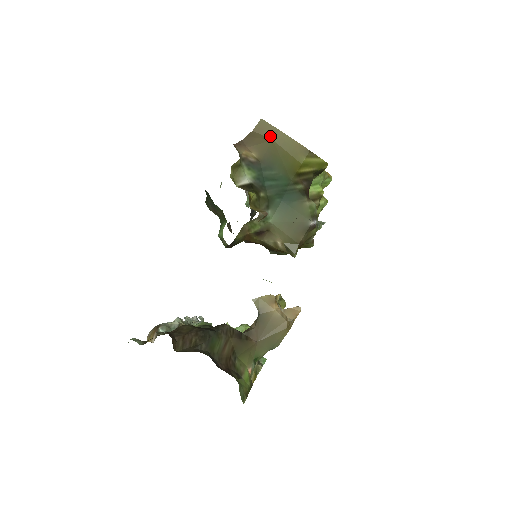
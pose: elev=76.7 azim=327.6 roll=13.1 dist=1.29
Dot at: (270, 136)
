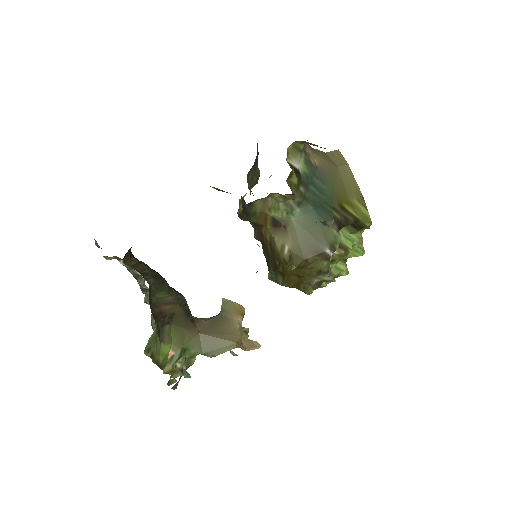
Dot at: (337, 163)
